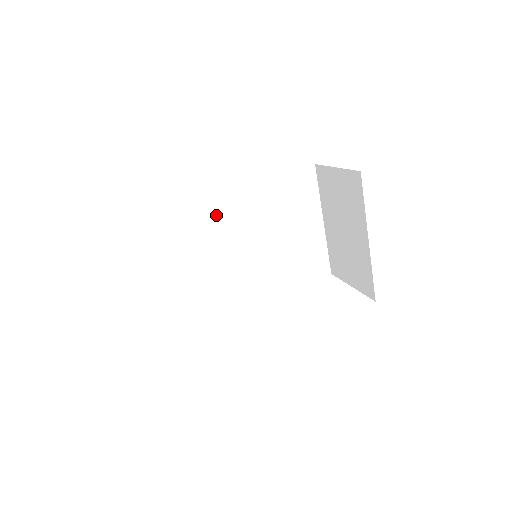
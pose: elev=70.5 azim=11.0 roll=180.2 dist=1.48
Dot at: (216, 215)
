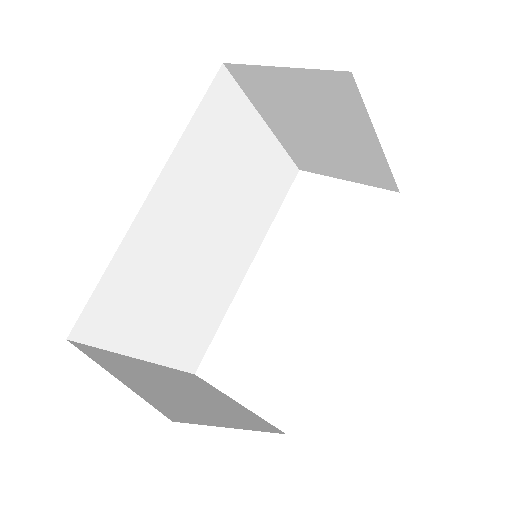
Dot at: (159, 240)
